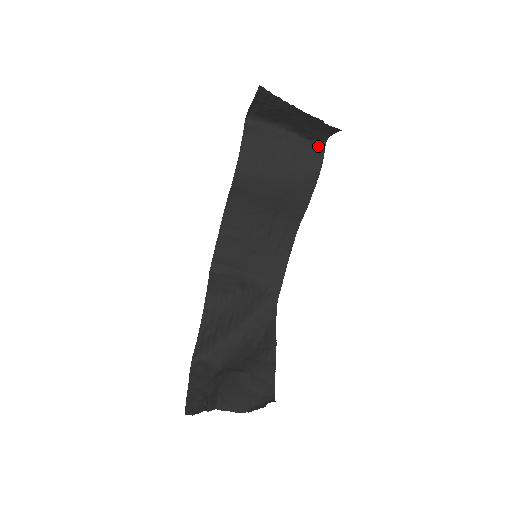
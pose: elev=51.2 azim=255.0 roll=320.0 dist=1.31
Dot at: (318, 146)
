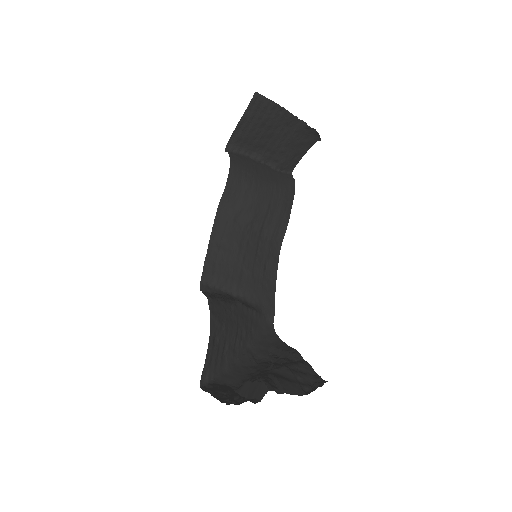
Dot at: (287, 174)
